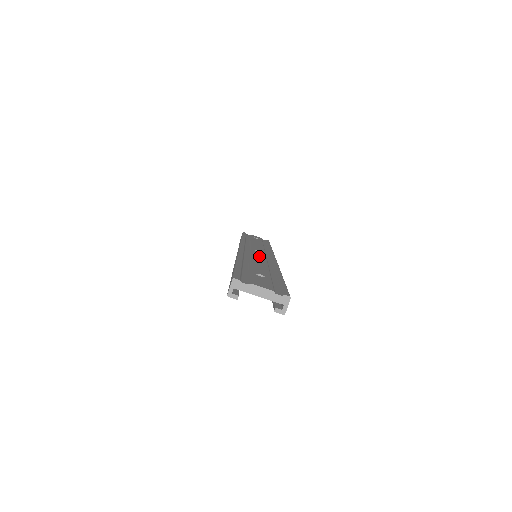
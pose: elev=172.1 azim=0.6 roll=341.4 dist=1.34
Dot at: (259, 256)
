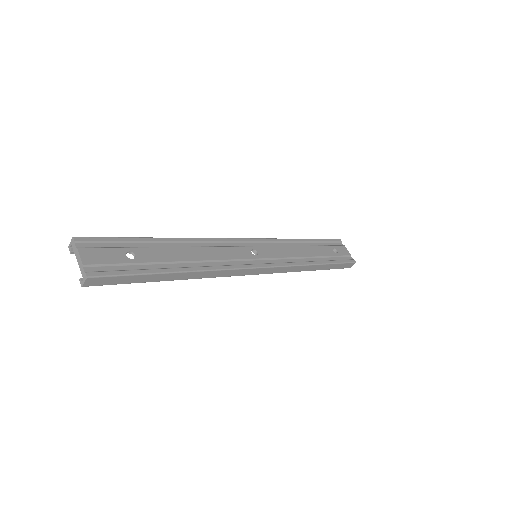
Dot at: (228, 253)
